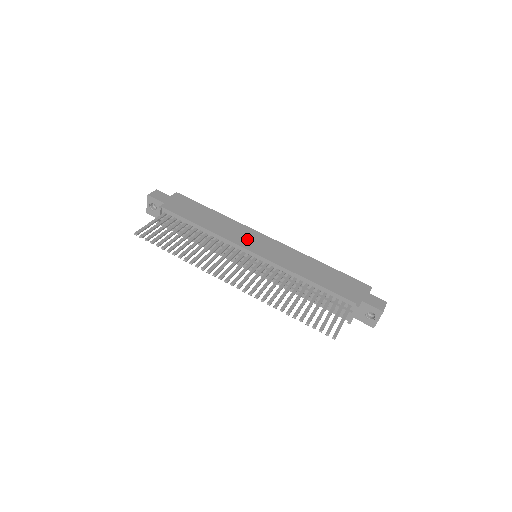
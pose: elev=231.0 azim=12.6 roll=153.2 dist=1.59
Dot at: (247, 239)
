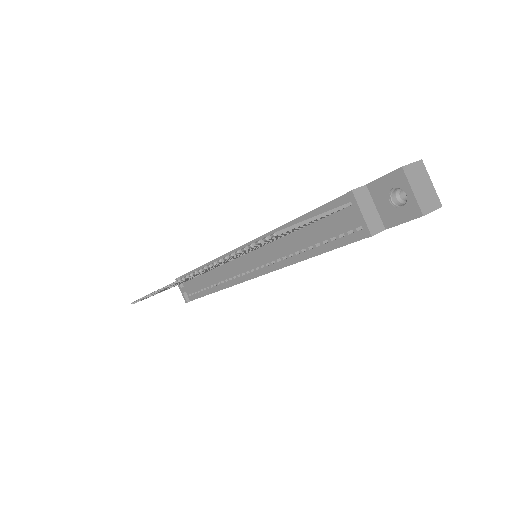
Dot at: occluded
